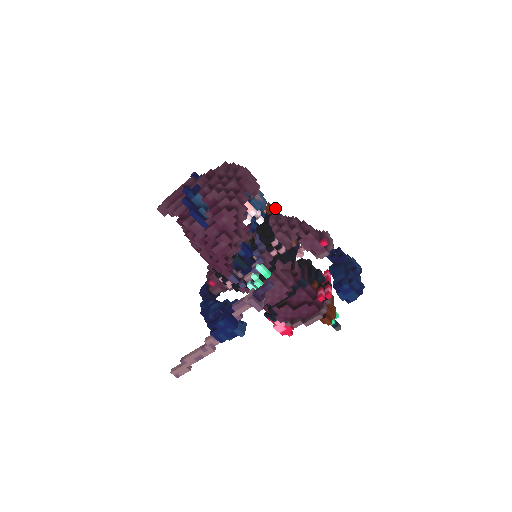
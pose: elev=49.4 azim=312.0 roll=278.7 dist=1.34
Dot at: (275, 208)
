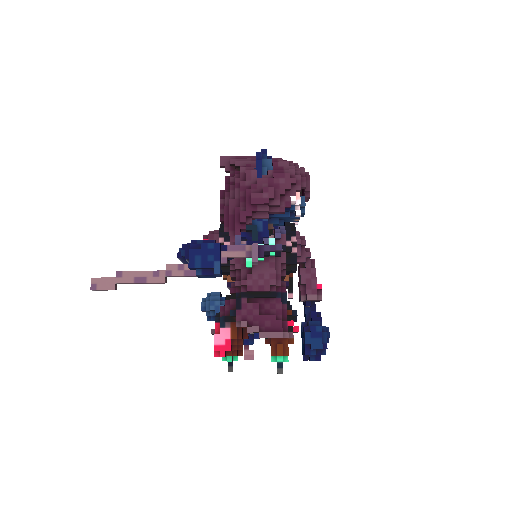
Dot at: occluded
